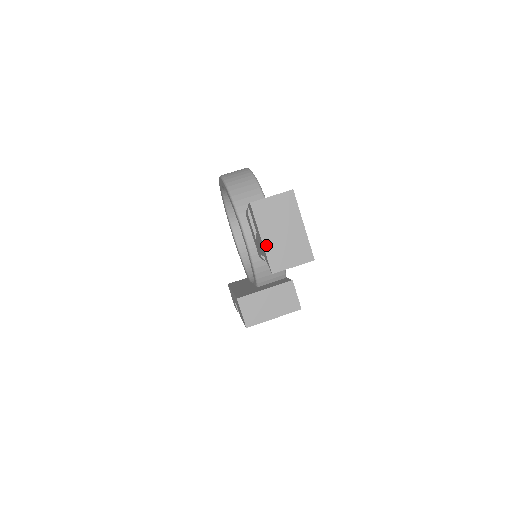
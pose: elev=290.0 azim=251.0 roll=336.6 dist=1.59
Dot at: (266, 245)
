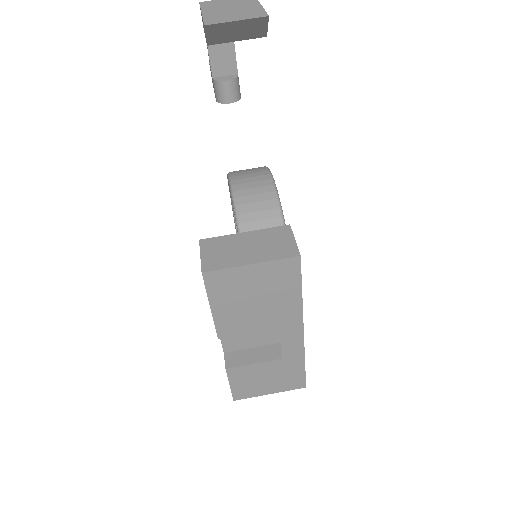
Dot at: (206, 15)
